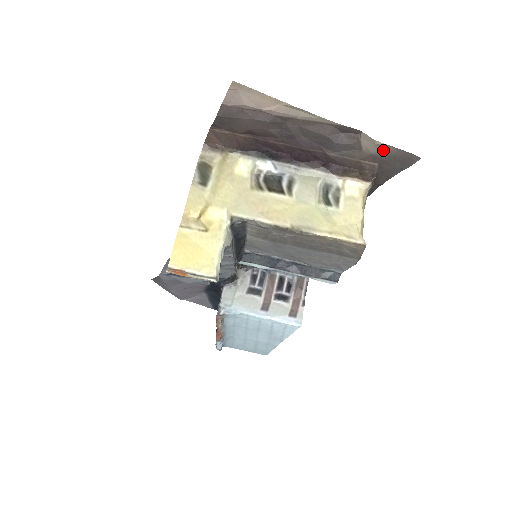
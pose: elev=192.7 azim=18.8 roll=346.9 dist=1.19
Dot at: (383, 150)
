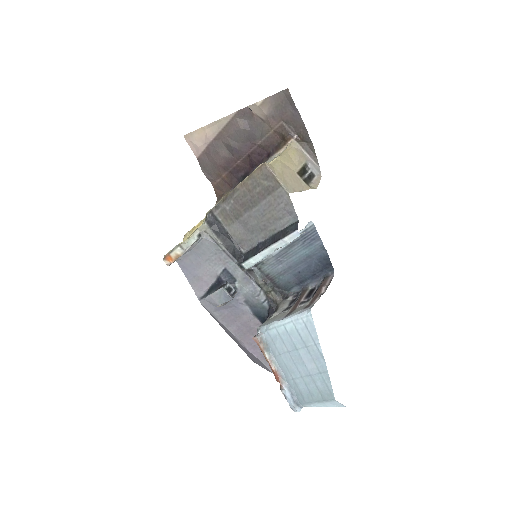
Dot at: (267, 106)
